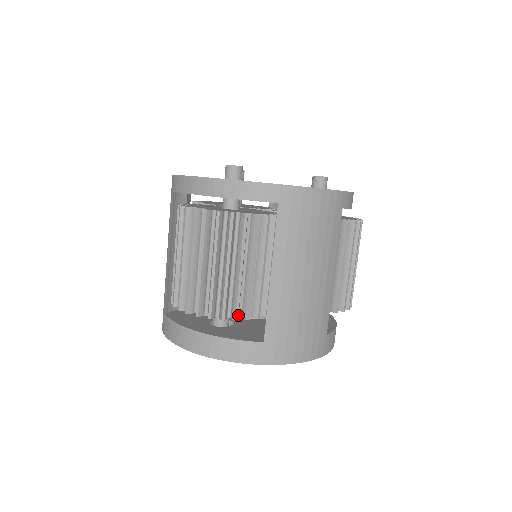
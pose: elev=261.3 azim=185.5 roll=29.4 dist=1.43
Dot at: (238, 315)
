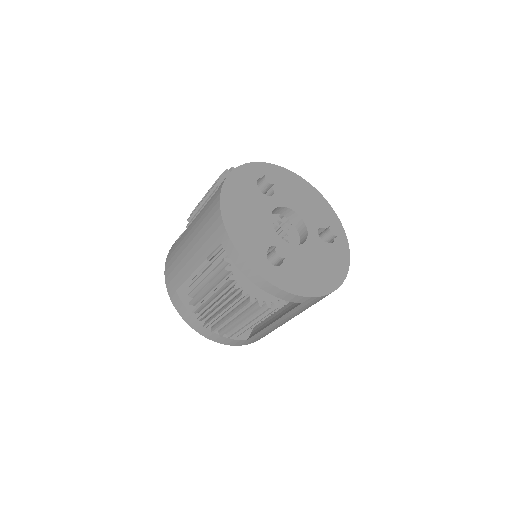
Dot at: occluded
